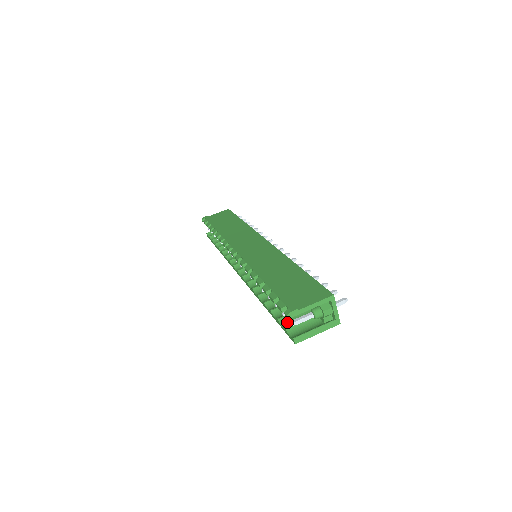
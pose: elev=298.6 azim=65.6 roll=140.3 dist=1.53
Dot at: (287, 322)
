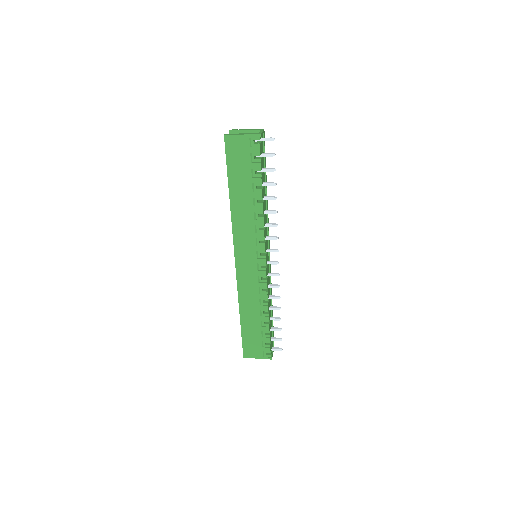
Dot at: (232, 159)
